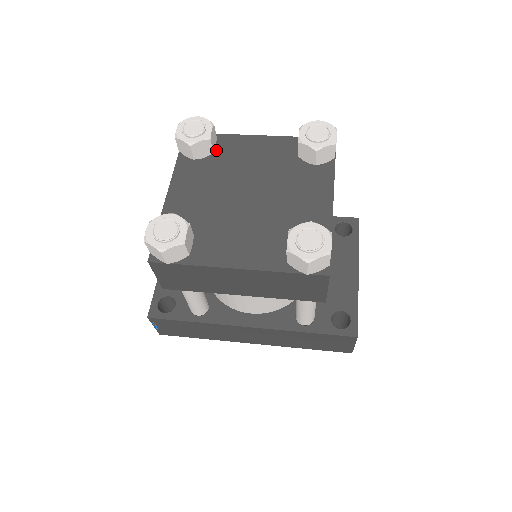
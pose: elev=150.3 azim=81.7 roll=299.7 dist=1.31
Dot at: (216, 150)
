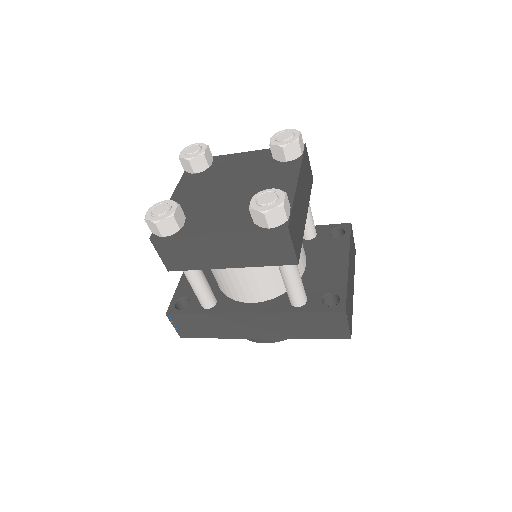
Dot at: (212, 166)
